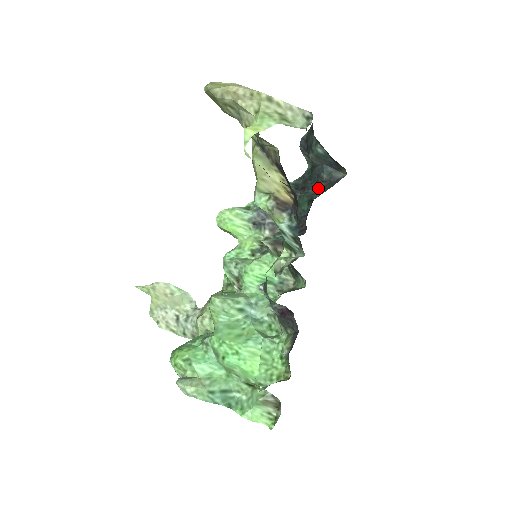
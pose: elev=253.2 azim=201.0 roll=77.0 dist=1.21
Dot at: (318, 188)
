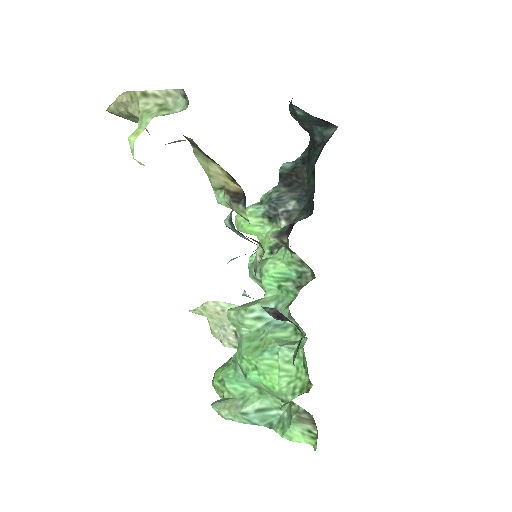
Dot at: (316, 155)
